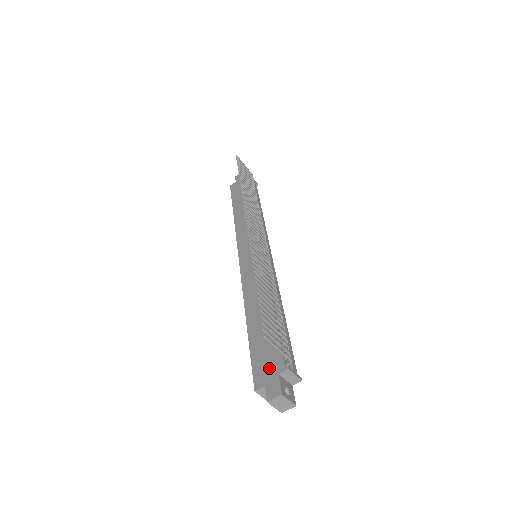
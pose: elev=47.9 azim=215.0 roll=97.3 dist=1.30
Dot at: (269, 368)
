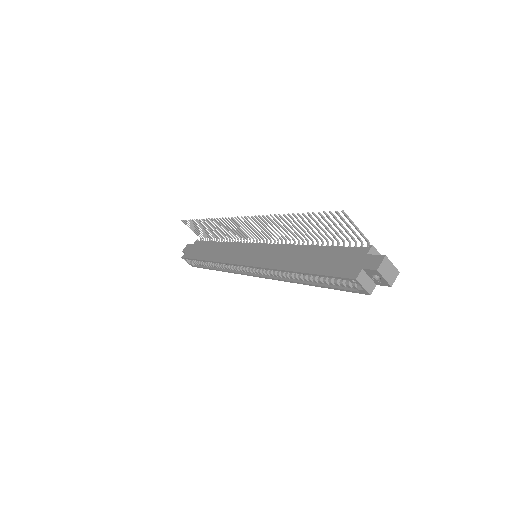
Dot at: (353, 261)
